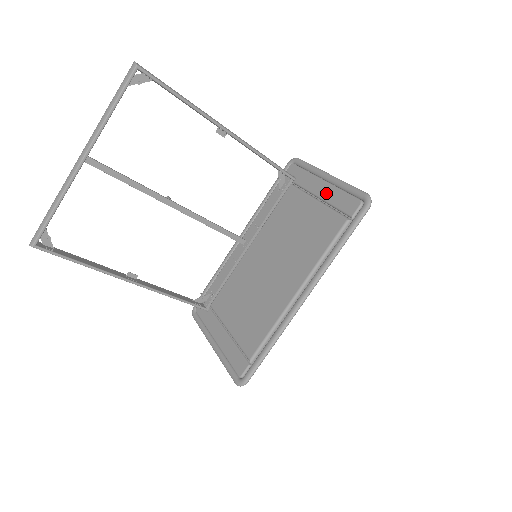
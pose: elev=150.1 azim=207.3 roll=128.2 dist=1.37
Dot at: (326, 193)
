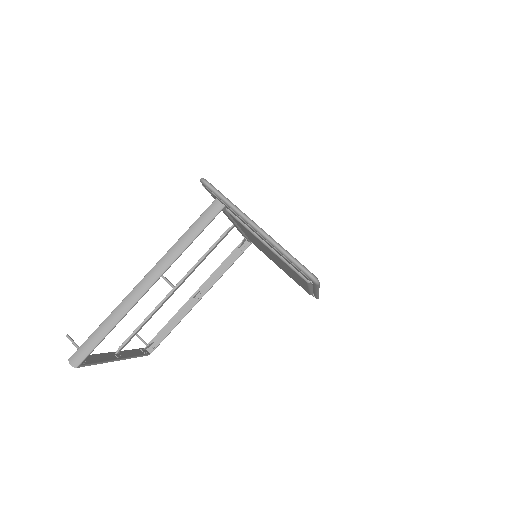
Dot at: (269, 245)
